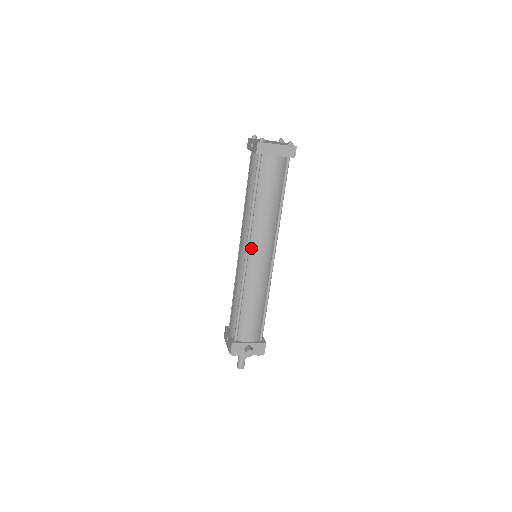
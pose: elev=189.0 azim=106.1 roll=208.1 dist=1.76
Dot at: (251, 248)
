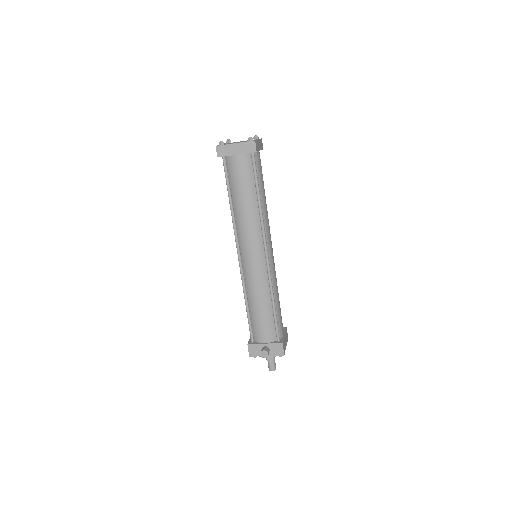
Dot at: (241, 249)
